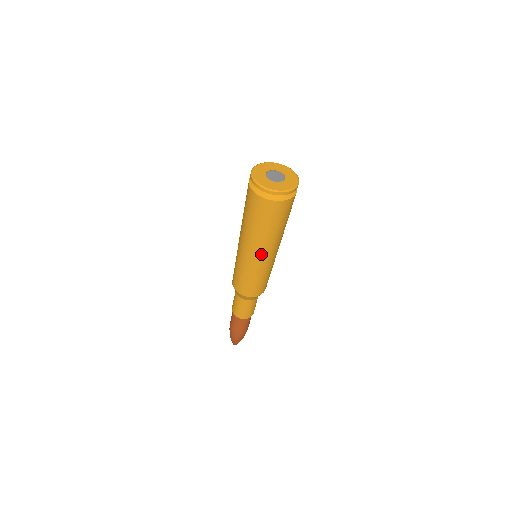
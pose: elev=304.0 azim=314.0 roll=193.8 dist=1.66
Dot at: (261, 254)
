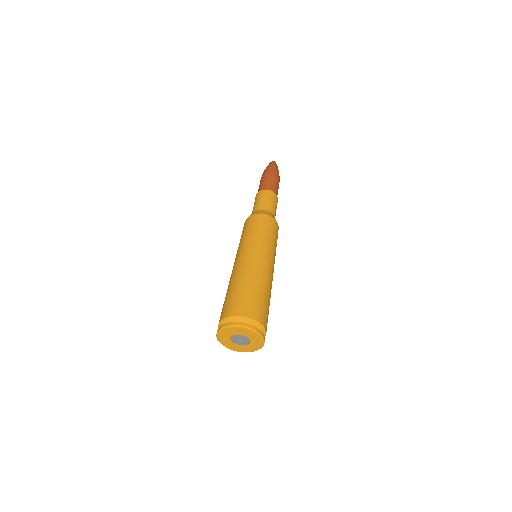
Dot at: occluded
